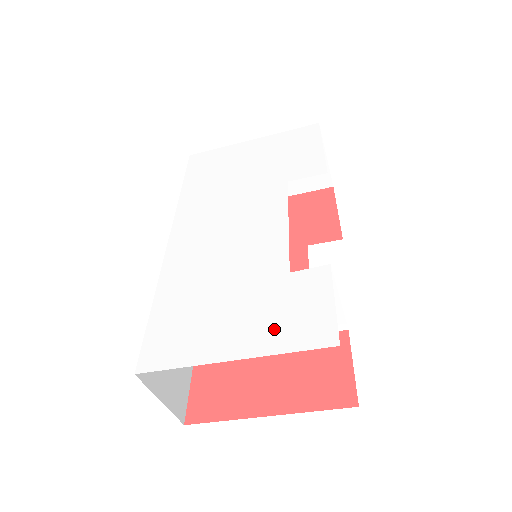
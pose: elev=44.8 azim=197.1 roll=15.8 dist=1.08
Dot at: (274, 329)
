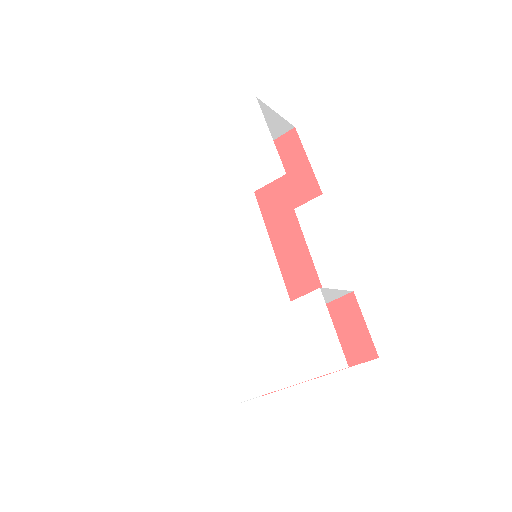
Dot at: (297, 359)
